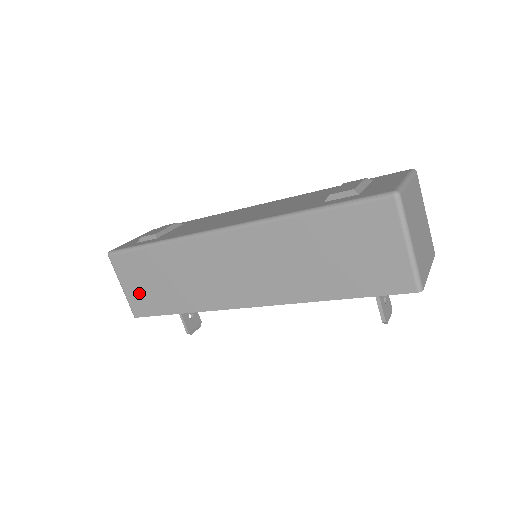
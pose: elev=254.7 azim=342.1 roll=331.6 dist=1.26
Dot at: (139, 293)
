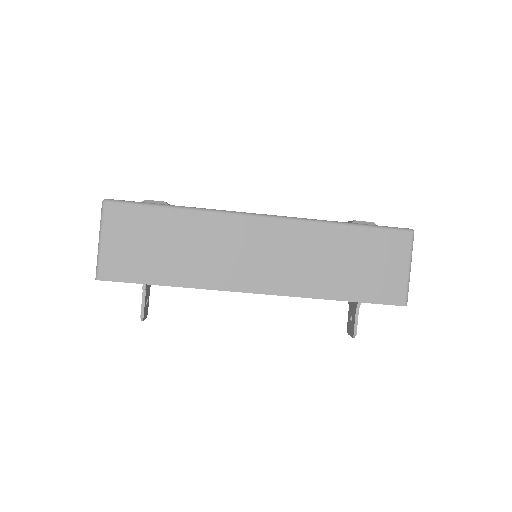
Dot at: (123, 253)
